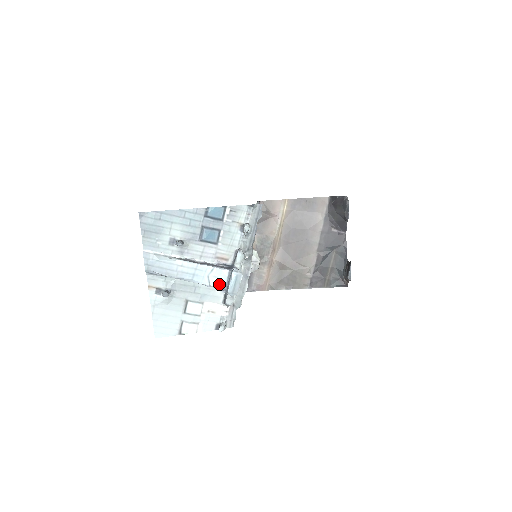
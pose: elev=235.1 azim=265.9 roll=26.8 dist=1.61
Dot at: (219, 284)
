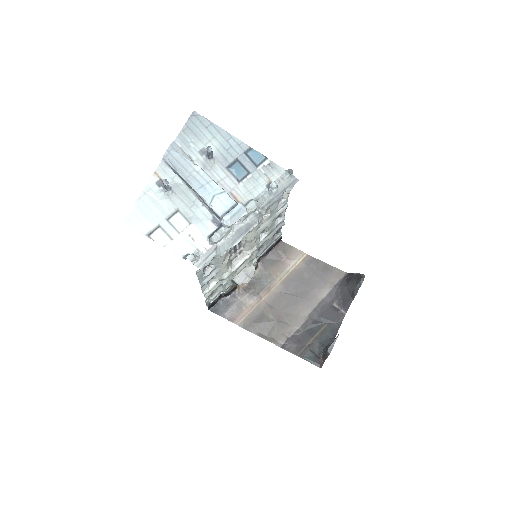
Dot at: (219, 208)
